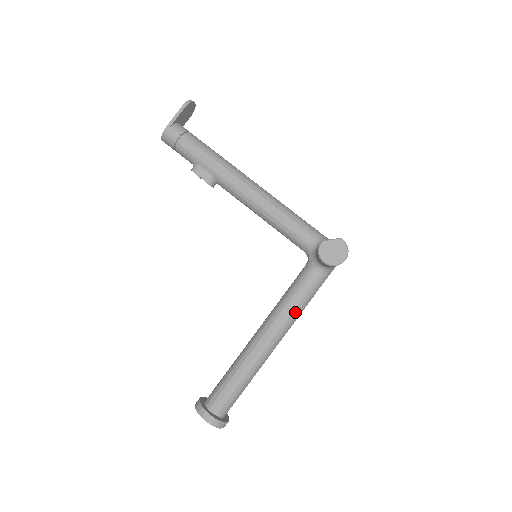
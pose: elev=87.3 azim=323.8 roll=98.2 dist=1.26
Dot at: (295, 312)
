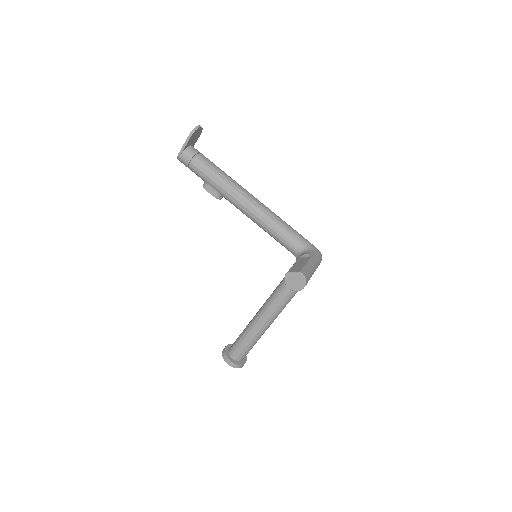
Dot at: (286, 299)
